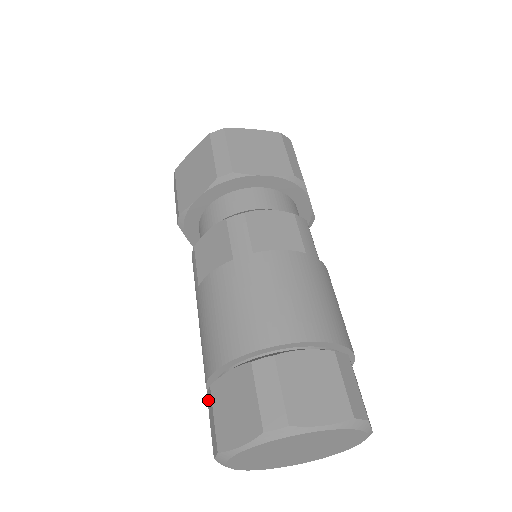
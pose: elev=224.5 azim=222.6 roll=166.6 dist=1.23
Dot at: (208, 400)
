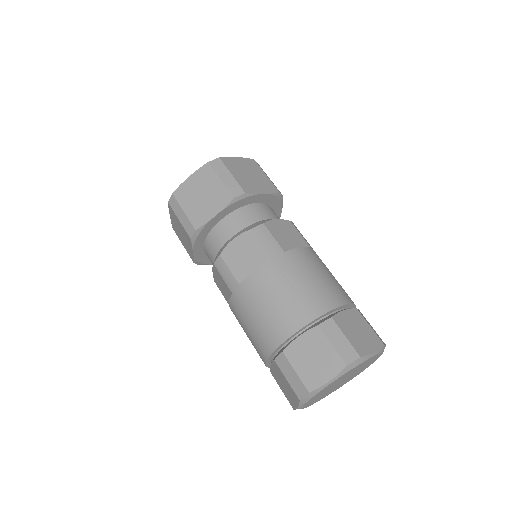
Dot at: (279, 363)
